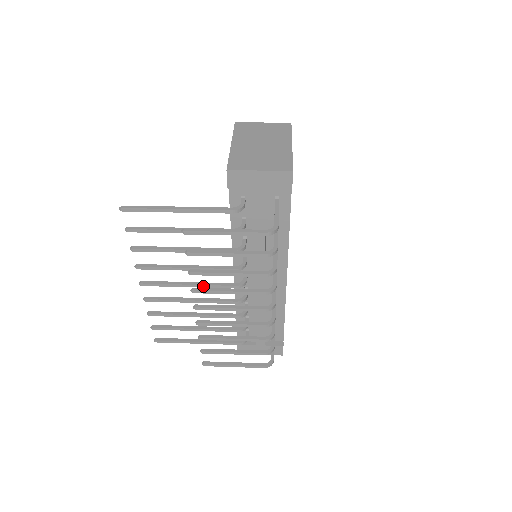
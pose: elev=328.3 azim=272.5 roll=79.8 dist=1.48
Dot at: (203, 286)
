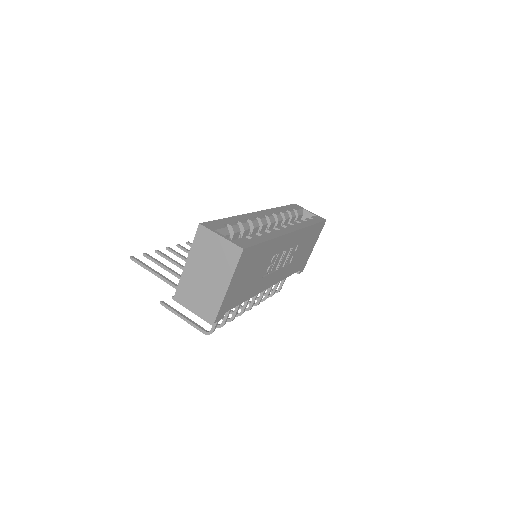
Dot at: occluded
